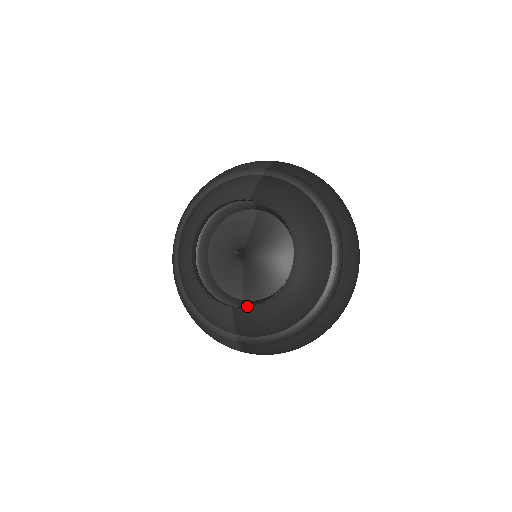
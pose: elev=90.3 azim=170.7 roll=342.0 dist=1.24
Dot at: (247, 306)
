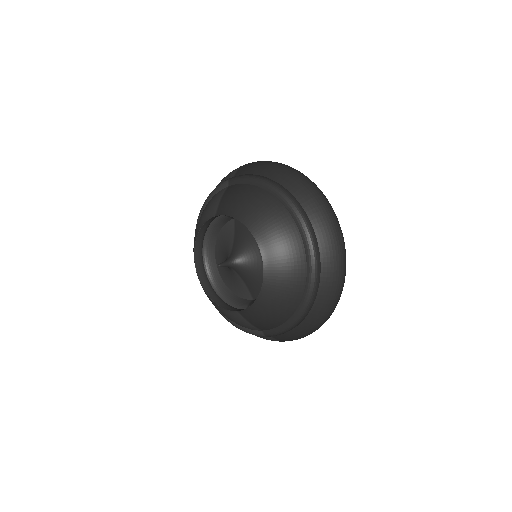
Dot at: occluded
